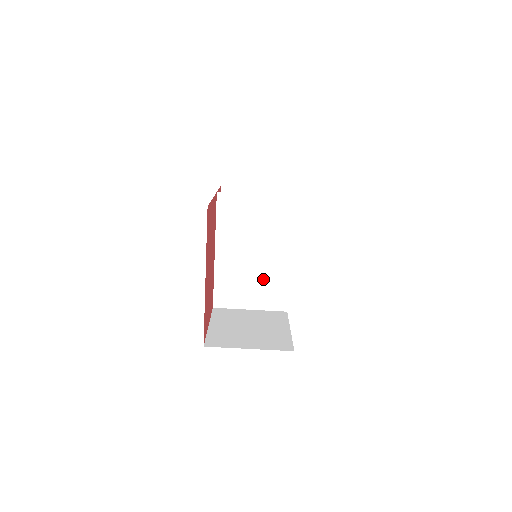
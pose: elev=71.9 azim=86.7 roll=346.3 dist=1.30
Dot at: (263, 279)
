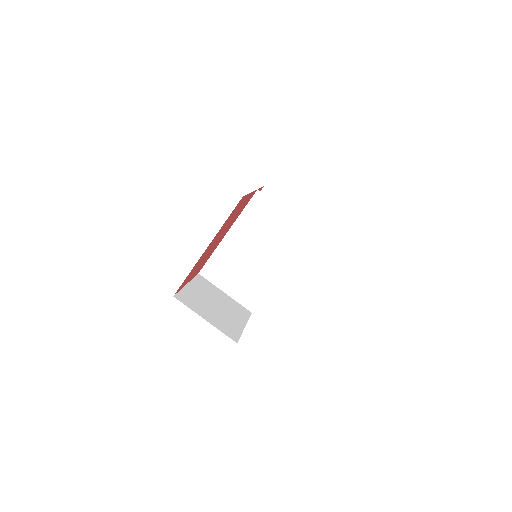
Dot at: (250, 276)
